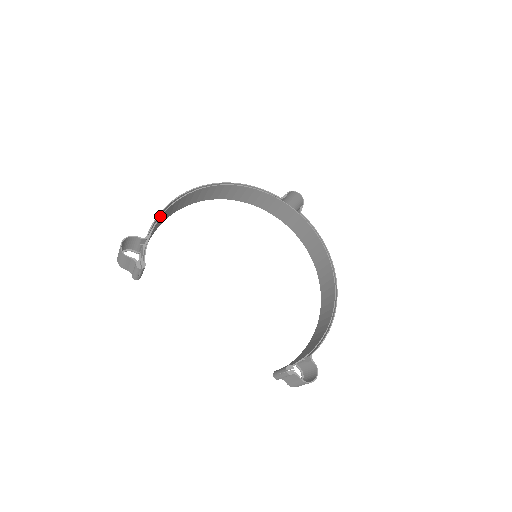
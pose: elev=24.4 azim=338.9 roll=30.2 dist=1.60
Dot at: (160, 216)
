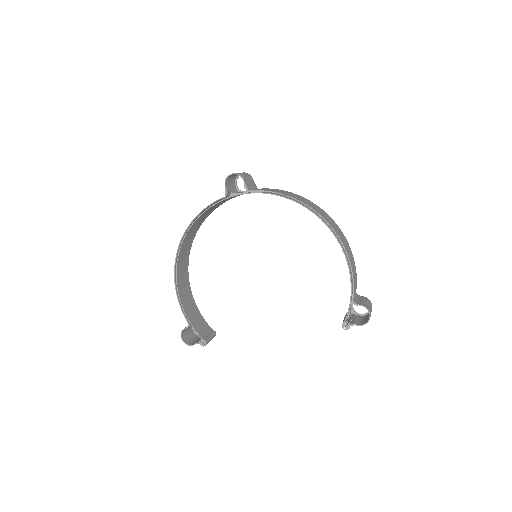
Dot at: (180, 303)
